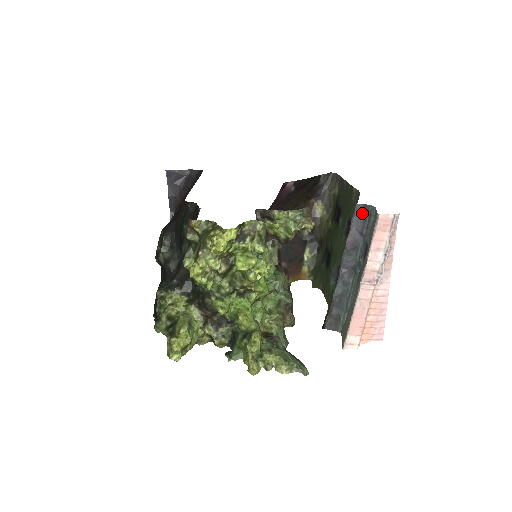
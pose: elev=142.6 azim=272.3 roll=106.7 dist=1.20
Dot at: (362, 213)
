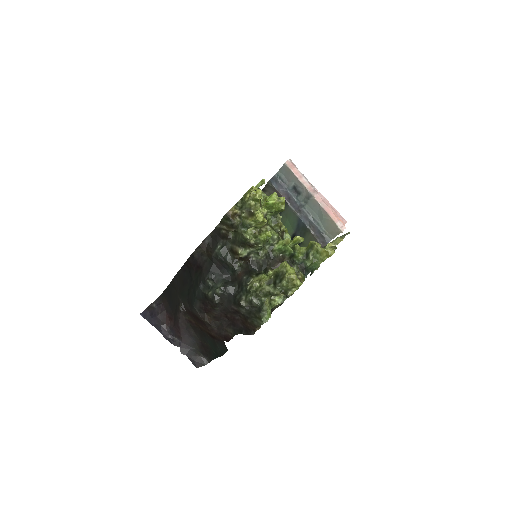
Dot at: (276, 181)
